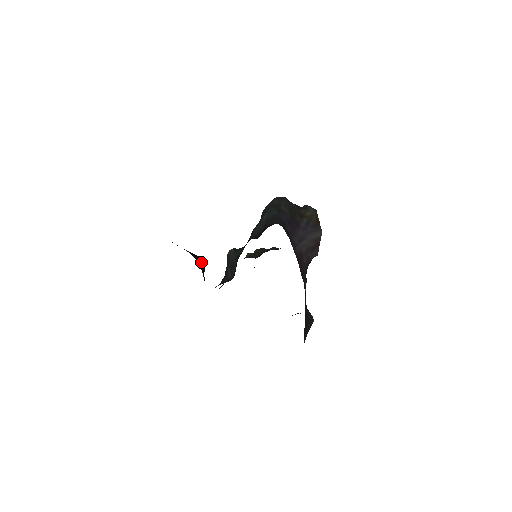
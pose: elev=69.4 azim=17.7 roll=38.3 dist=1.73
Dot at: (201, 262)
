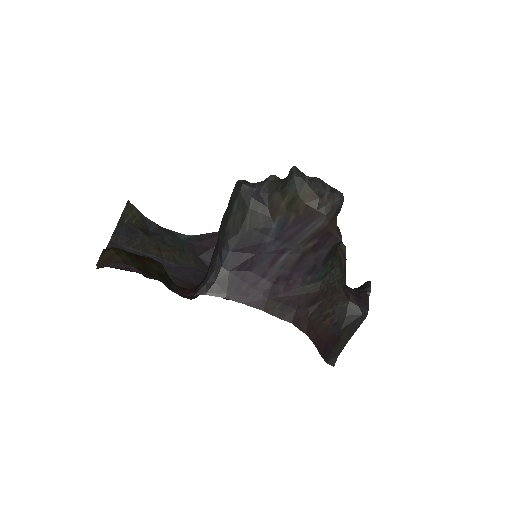
Dot at: occluded
